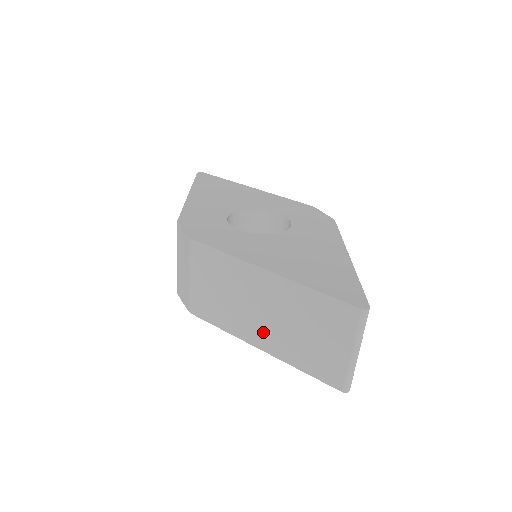
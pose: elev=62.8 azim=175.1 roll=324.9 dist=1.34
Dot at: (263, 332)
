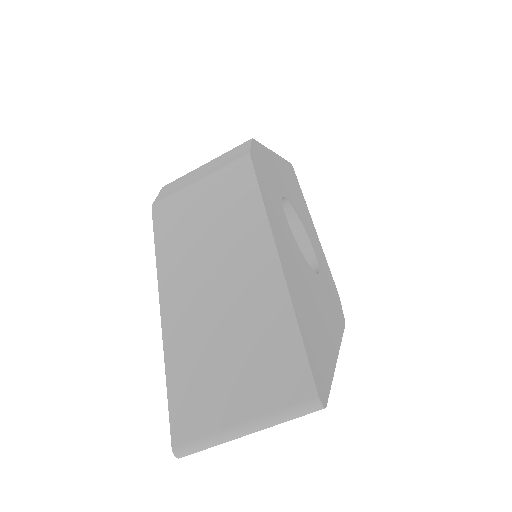
Dot at: (188, 298)
